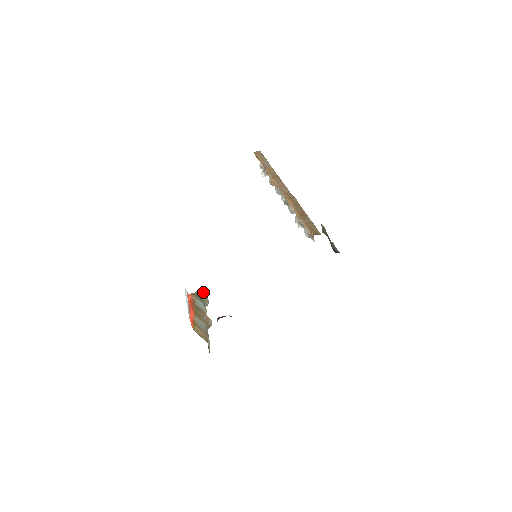
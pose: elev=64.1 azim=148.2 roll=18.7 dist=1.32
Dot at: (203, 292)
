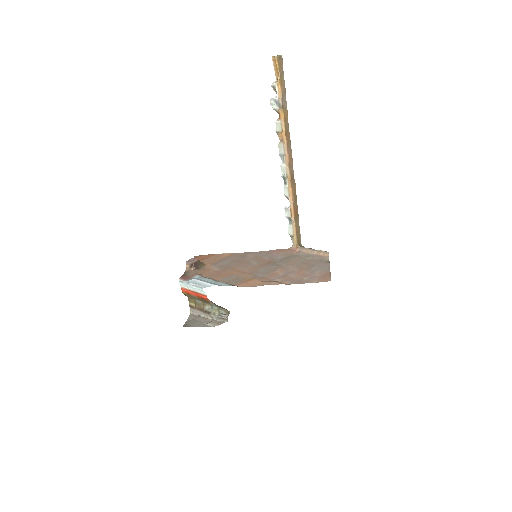
Dot at: (226, 309)
